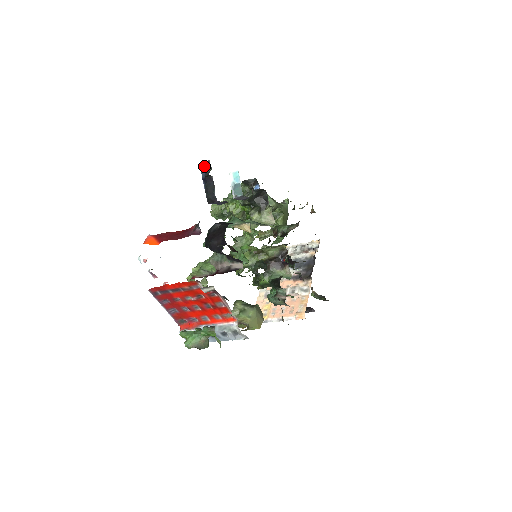
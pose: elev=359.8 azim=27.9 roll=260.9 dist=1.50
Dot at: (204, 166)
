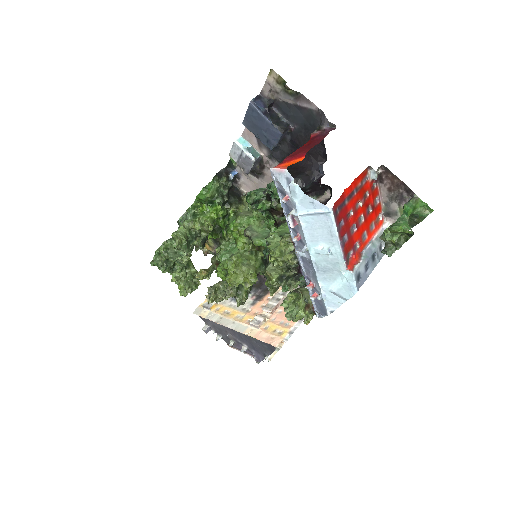
Dot at: (257, 101)
